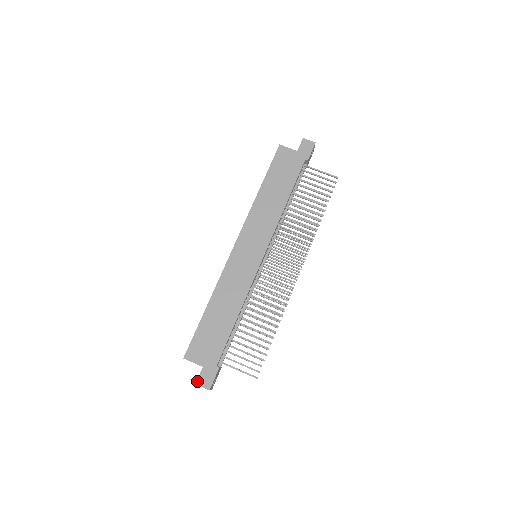
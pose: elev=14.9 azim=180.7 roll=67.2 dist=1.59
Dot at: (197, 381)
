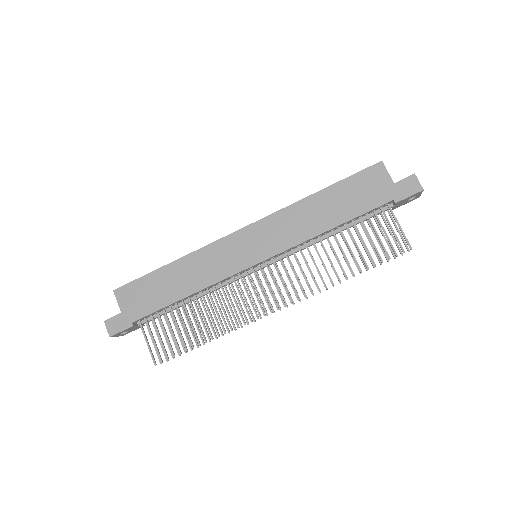
Dot at: (107, 320)
